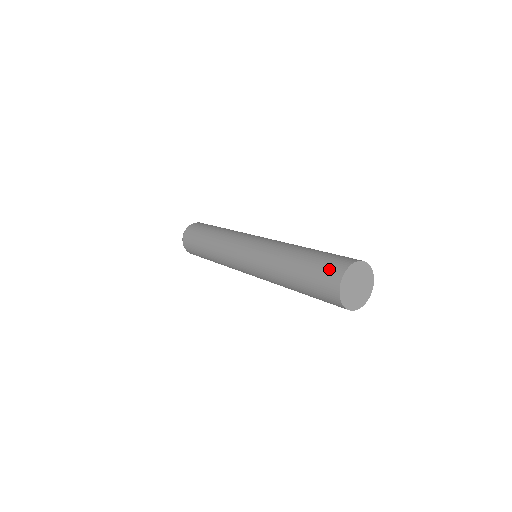
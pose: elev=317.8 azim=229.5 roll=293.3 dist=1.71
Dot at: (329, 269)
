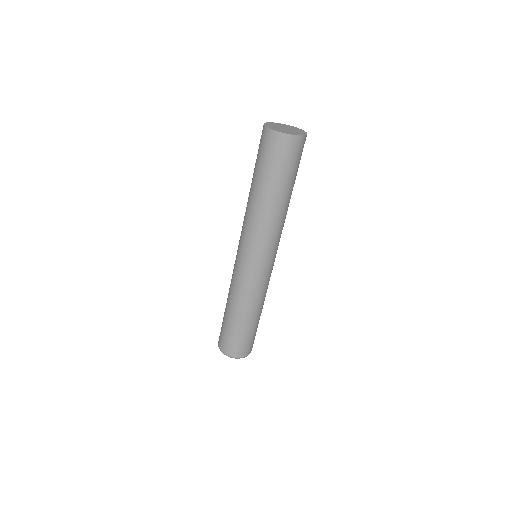
Dot at: occluded
